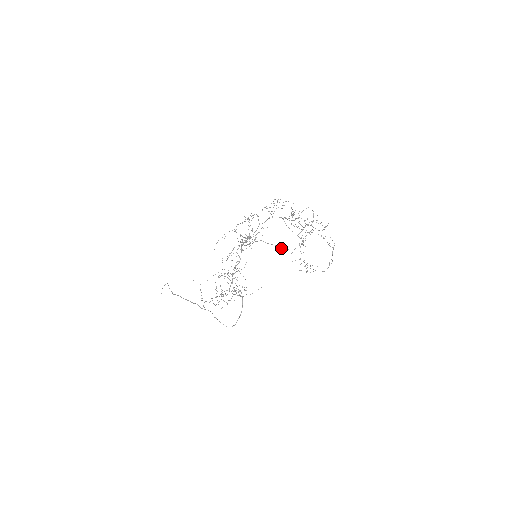
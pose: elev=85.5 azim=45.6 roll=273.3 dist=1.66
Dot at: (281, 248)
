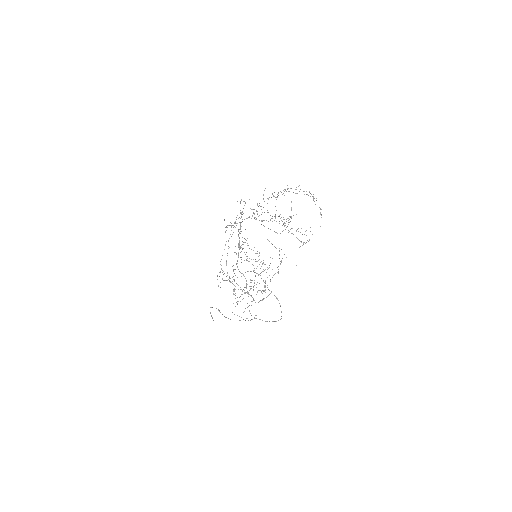
Dot at: occluded
